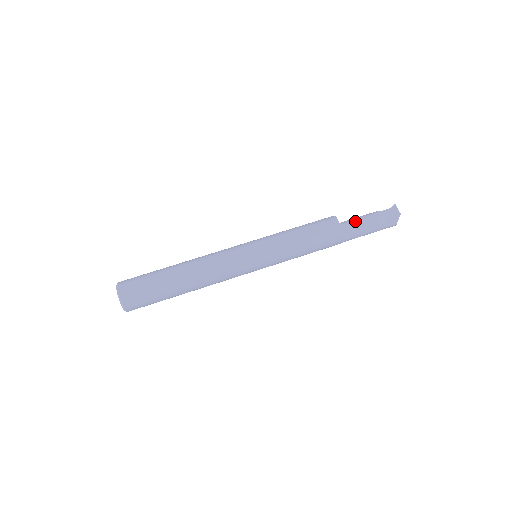
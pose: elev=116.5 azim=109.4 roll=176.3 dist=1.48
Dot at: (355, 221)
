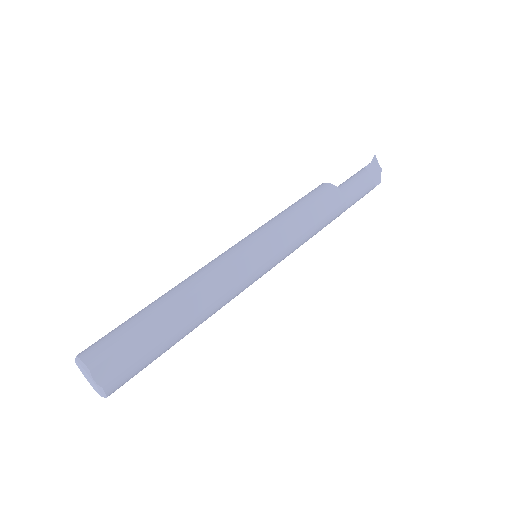
Dot at: (353, 189)
